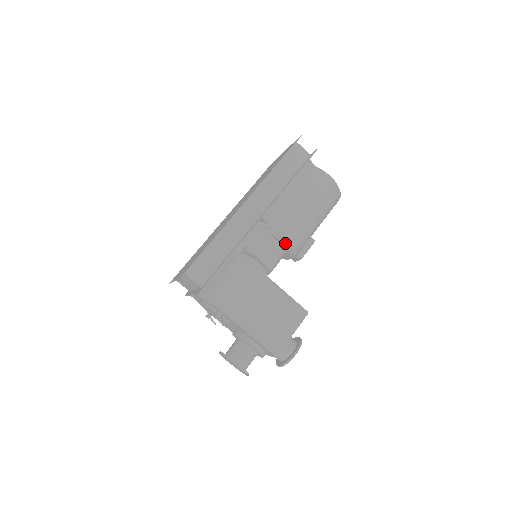
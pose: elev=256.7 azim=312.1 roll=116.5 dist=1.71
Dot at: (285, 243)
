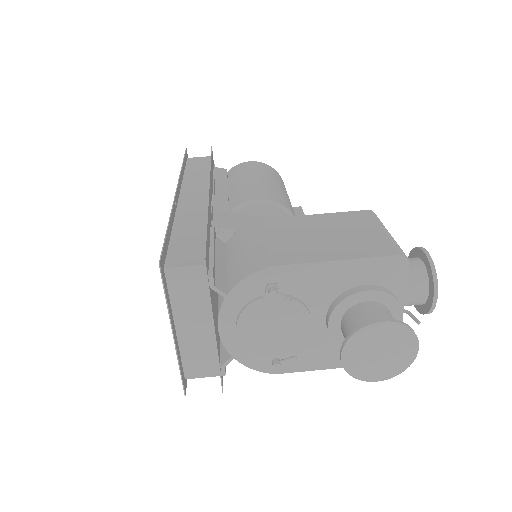
Dot at: (267, 206)
